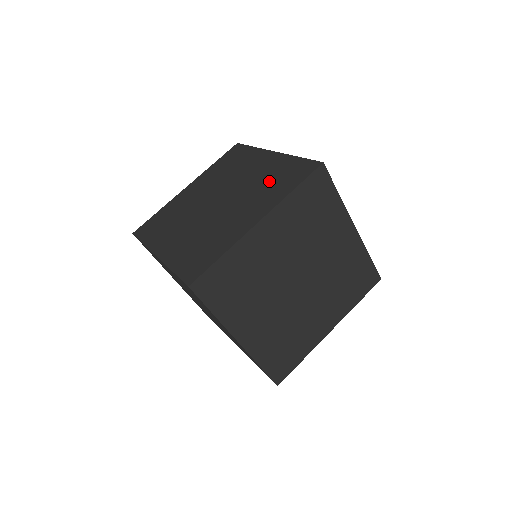
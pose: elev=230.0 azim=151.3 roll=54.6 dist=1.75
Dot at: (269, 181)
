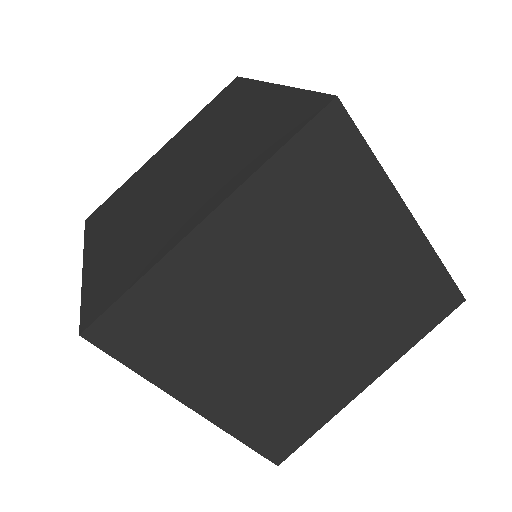
Dot at: (248, 137)
